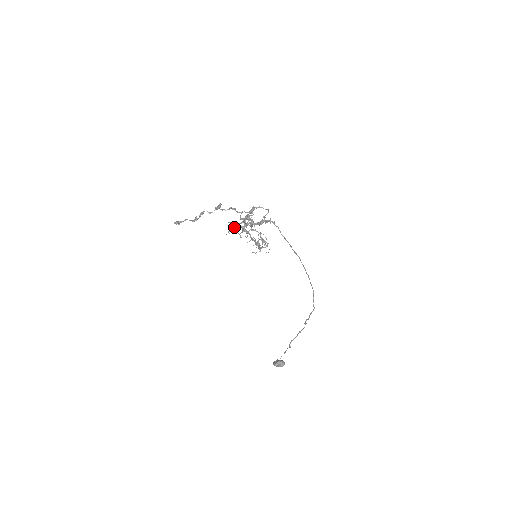
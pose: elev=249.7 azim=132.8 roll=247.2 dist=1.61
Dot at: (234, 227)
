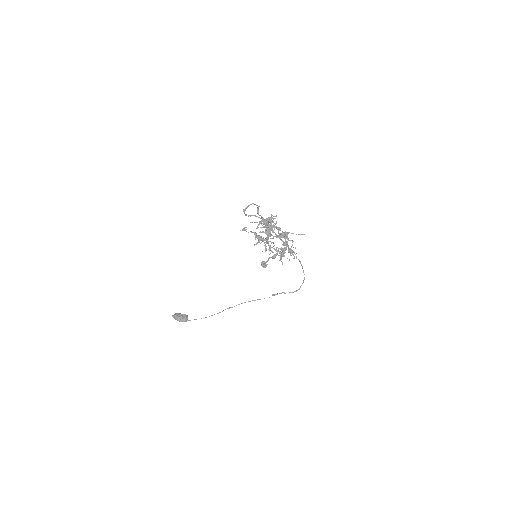
Dot at: occluded
